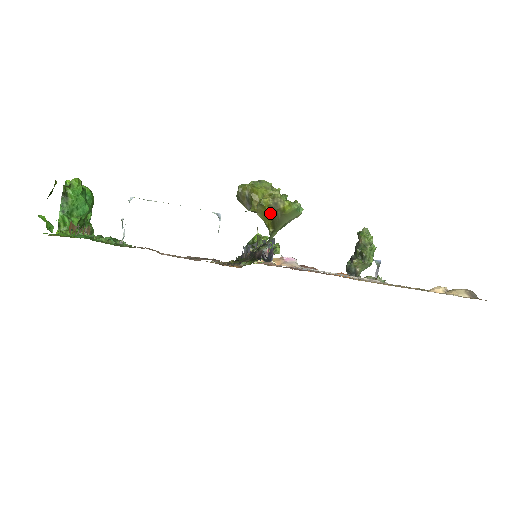
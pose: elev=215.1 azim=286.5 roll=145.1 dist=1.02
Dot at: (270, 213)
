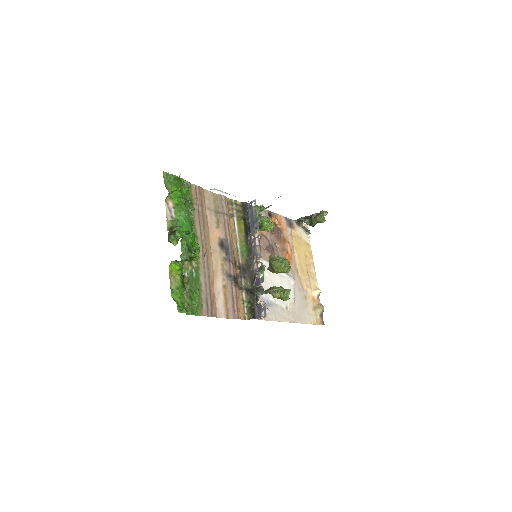
Dot at: occluded
